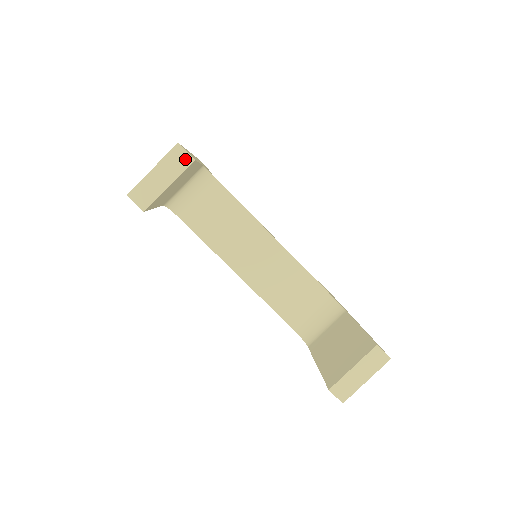
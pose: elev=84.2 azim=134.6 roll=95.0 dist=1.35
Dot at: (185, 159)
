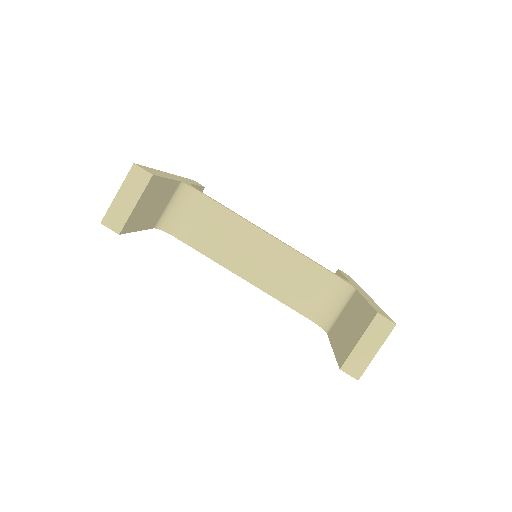
Dot at: (144, 176)
